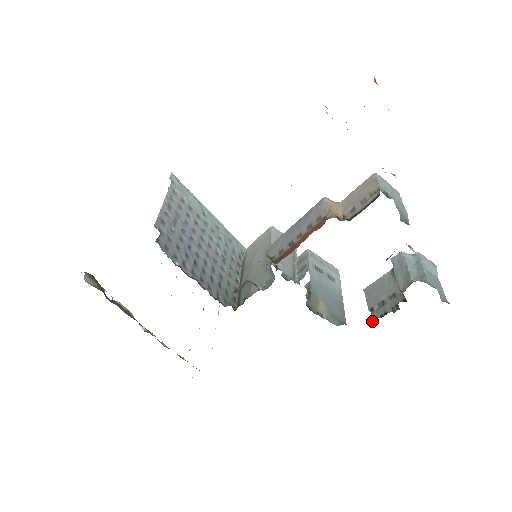
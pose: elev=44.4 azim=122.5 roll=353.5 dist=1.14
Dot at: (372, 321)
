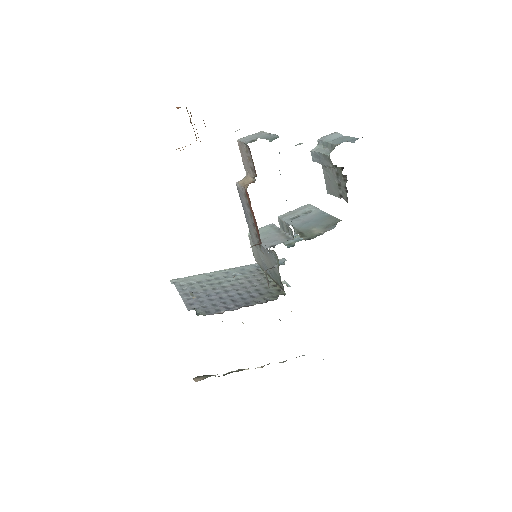
Dot at: (347, 200)
